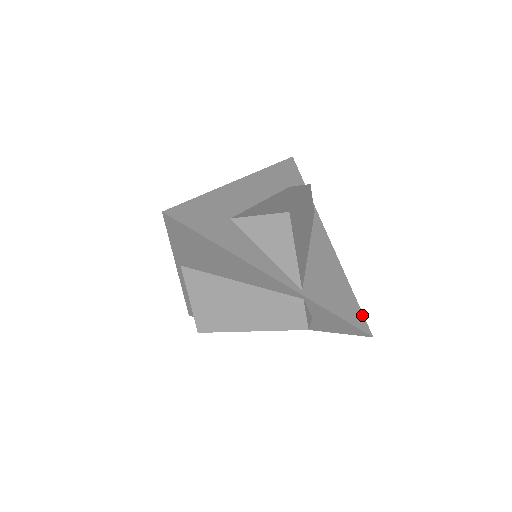
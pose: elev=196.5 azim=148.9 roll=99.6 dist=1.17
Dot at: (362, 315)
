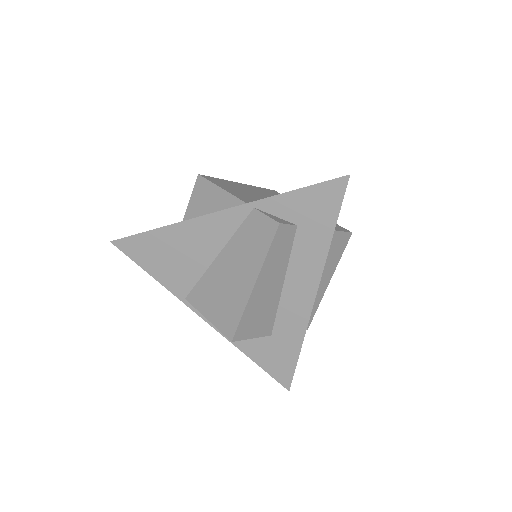
Dot at: occluded
